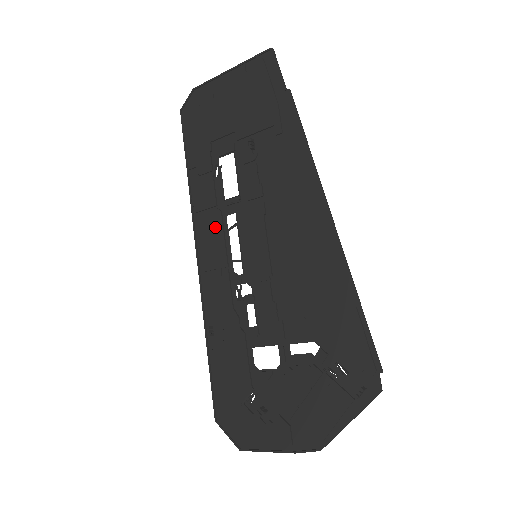
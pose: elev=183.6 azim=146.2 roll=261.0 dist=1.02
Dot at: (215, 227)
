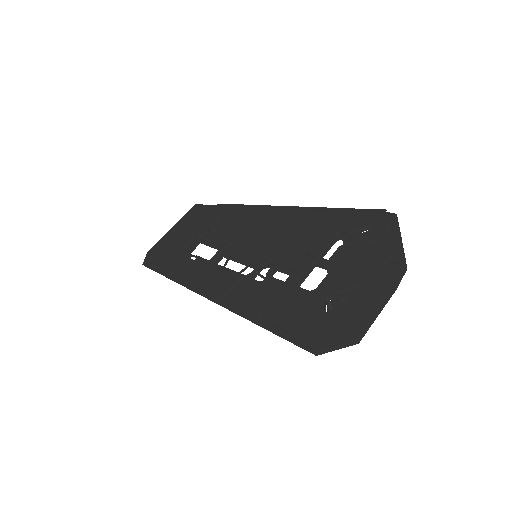
Dot at: (212, 274)
